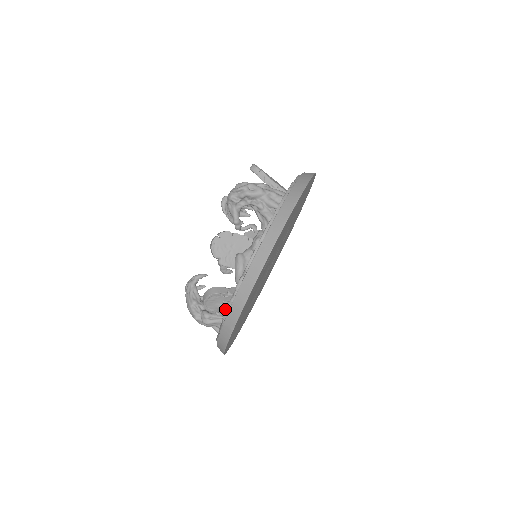
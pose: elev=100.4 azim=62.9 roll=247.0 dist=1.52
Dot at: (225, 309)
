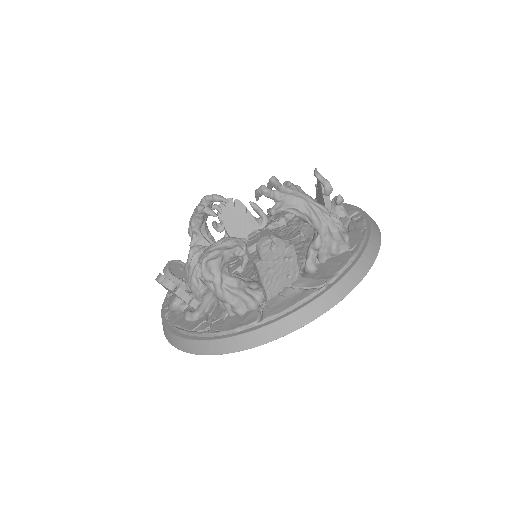
Dot at: occluded
